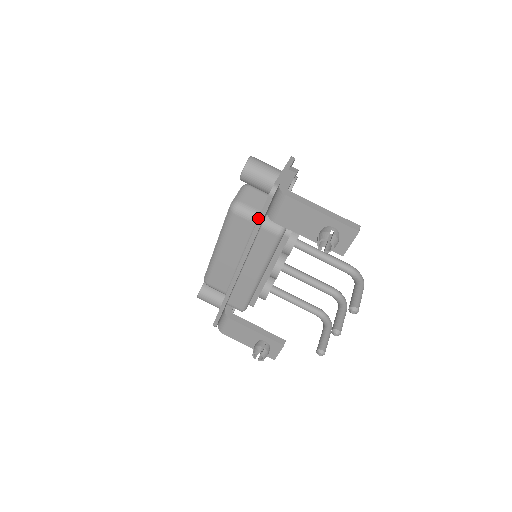
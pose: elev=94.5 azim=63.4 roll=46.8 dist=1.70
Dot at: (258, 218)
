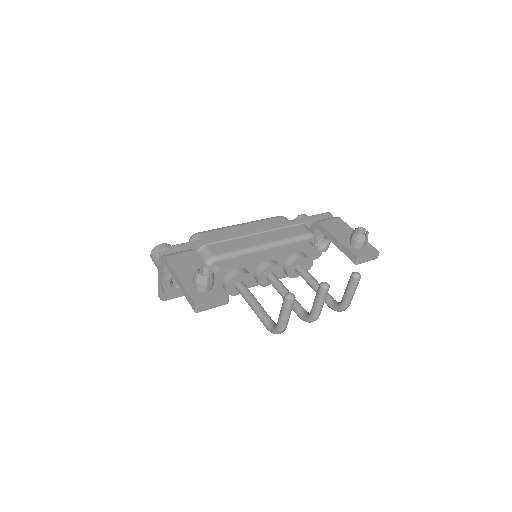
Dot at: (308, 216)
